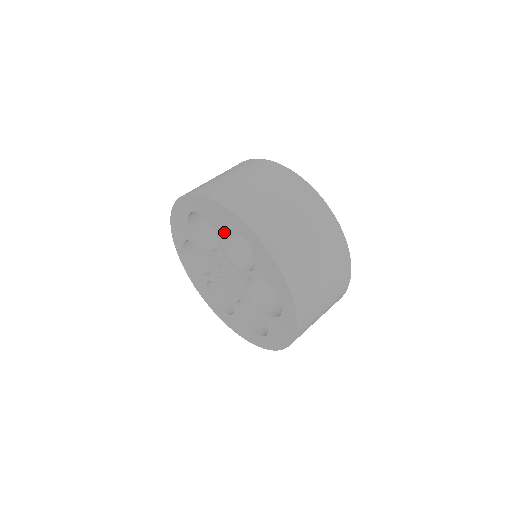
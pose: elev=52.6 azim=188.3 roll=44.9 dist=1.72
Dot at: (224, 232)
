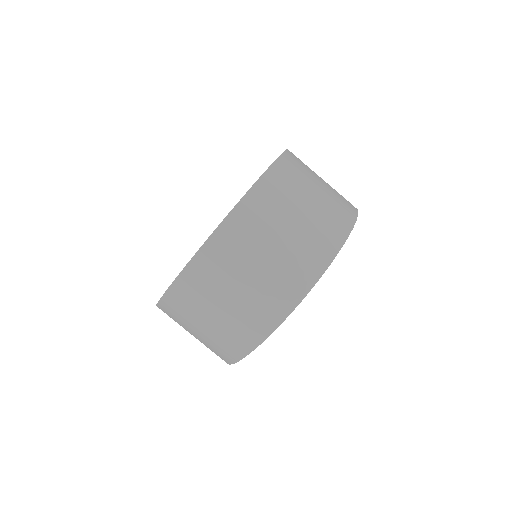
Dot at: occluded
